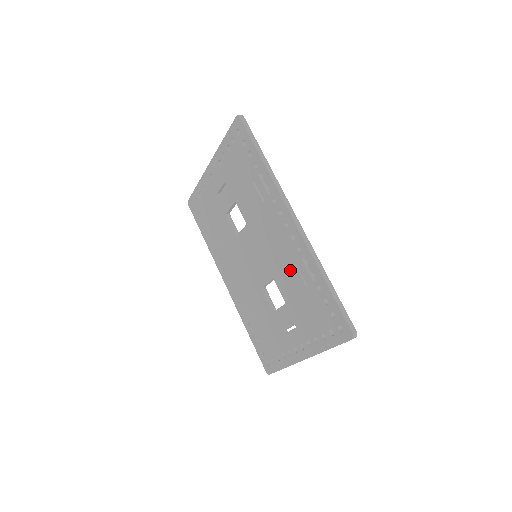
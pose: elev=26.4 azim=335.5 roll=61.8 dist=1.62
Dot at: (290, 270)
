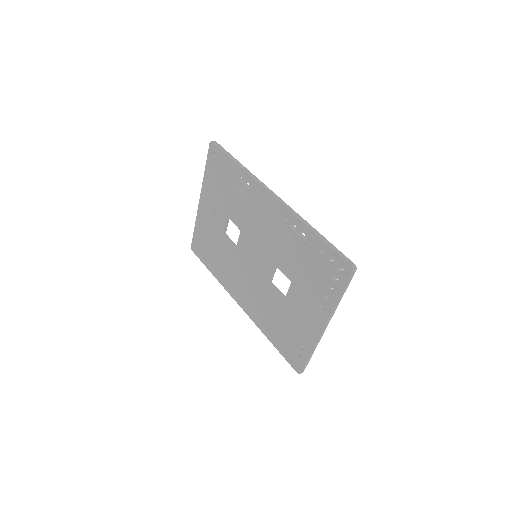
Dot at: (285, 245)
